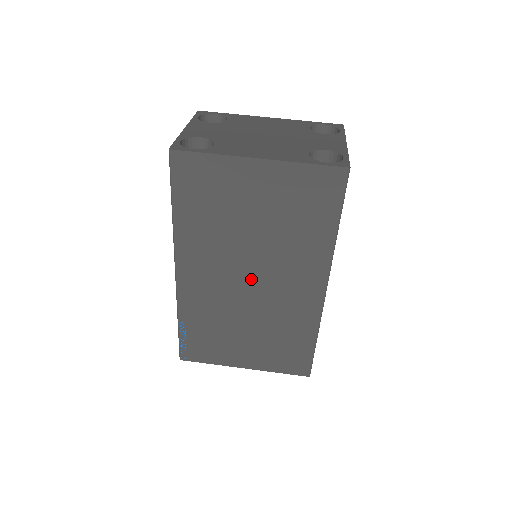
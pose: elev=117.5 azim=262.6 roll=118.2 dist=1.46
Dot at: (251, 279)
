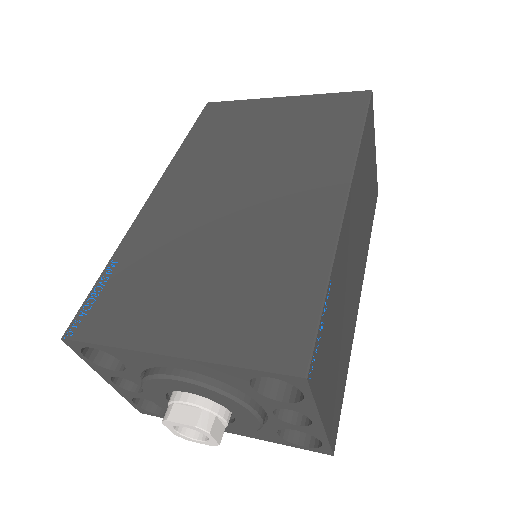
Dot at: (242, 193)
